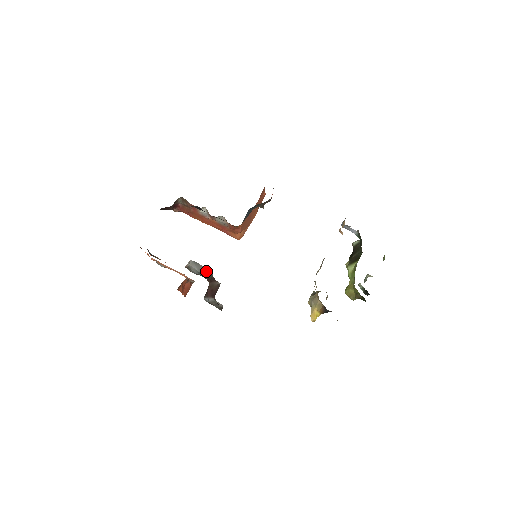
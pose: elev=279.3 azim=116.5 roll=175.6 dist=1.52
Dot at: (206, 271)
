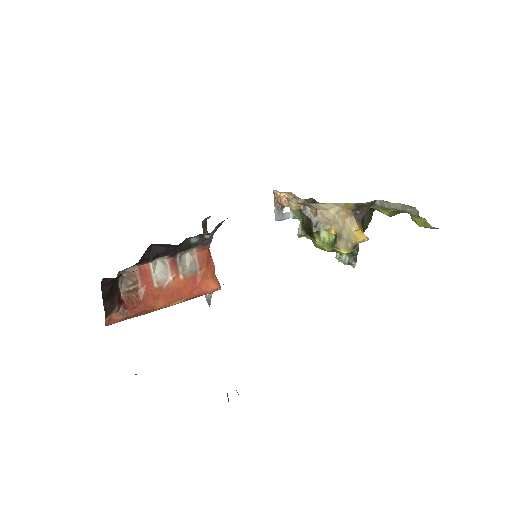
Dot at: occluded
